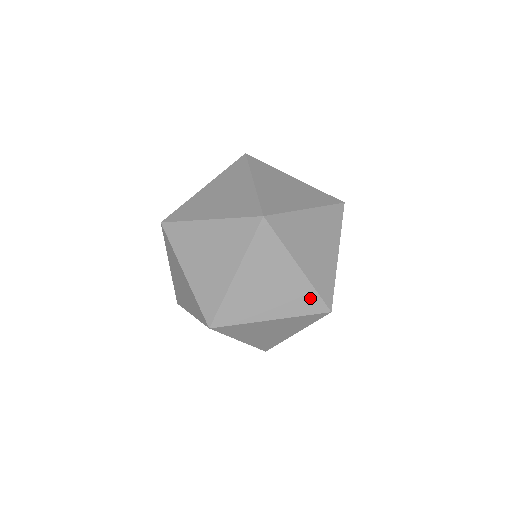
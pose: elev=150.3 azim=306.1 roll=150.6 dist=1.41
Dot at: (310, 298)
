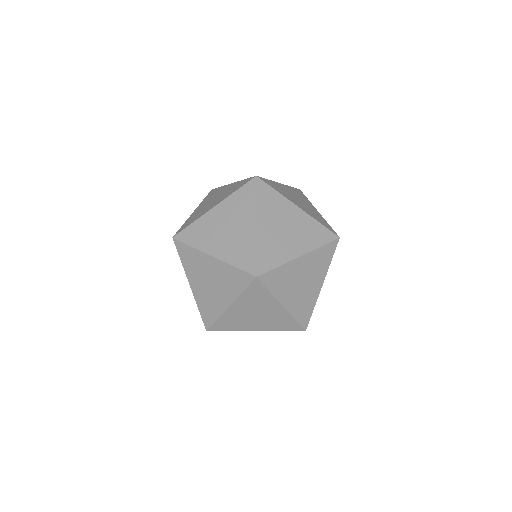
Dot at: occluded
